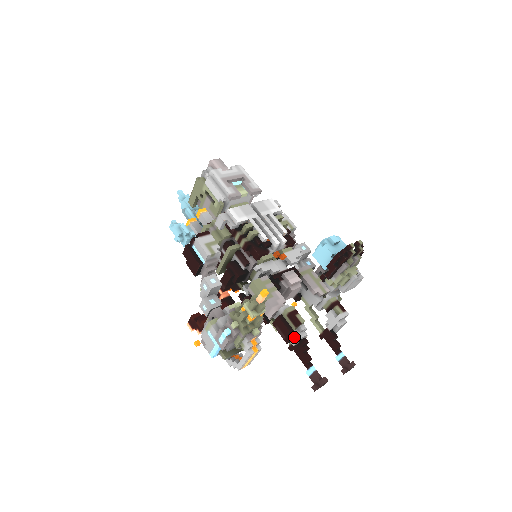
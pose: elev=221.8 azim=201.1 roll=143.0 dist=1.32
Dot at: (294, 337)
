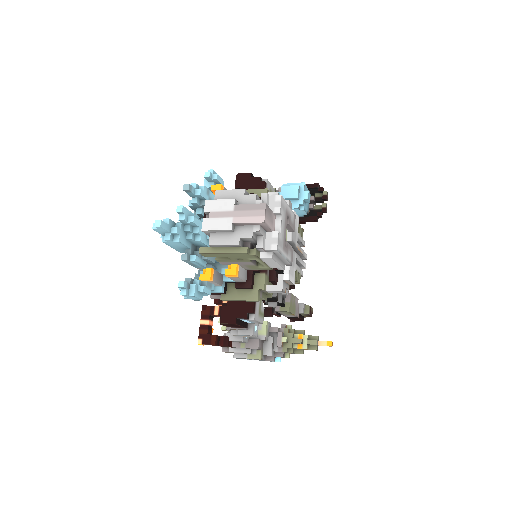
Dot at: occluded
